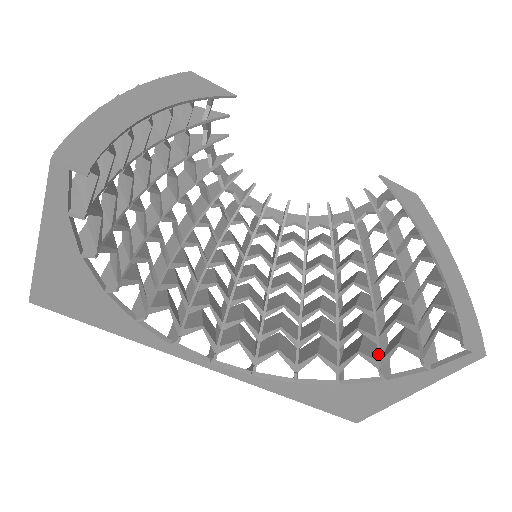
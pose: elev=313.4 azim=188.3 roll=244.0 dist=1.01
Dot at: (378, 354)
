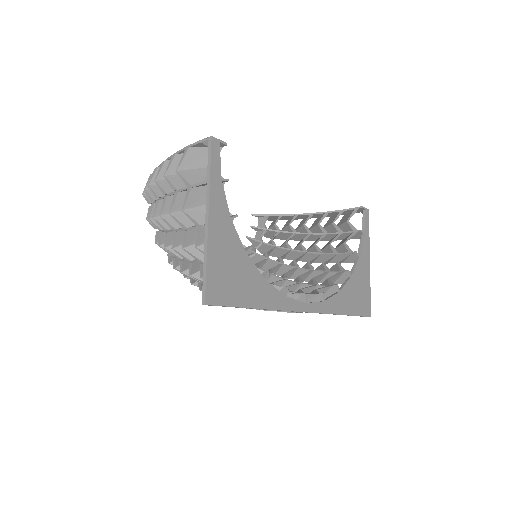
Dot at: (344, 254)
